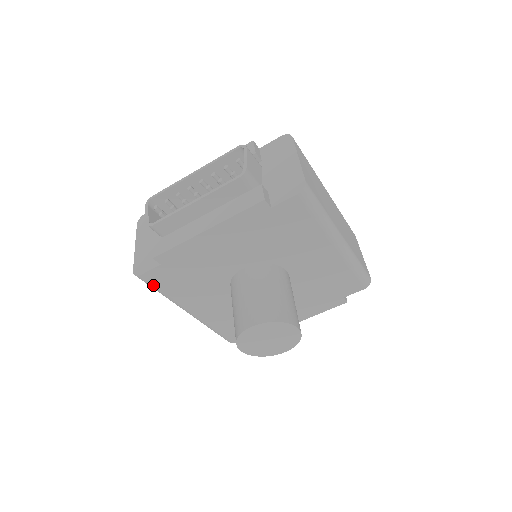
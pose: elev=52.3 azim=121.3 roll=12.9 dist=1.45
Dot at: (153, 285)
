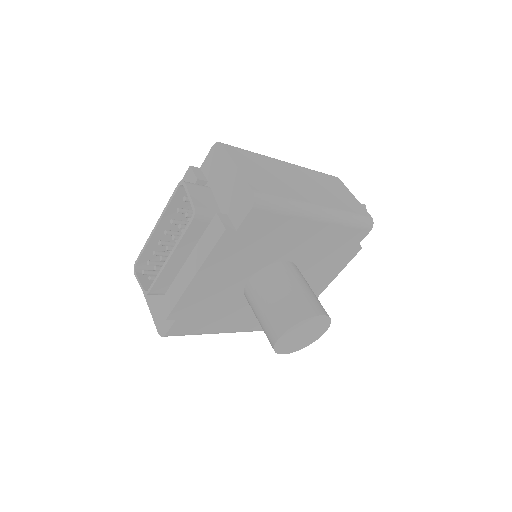
Dot at: (181, 335)
